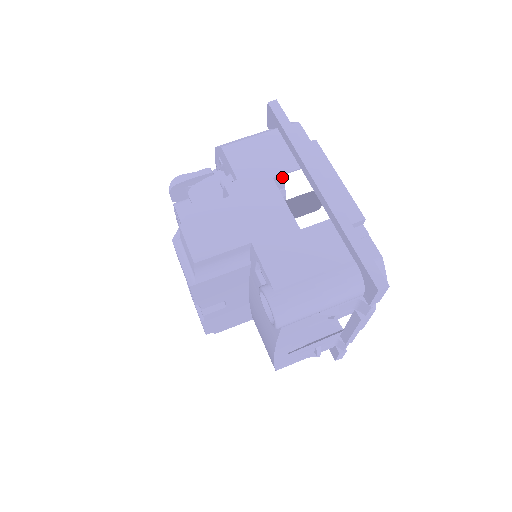
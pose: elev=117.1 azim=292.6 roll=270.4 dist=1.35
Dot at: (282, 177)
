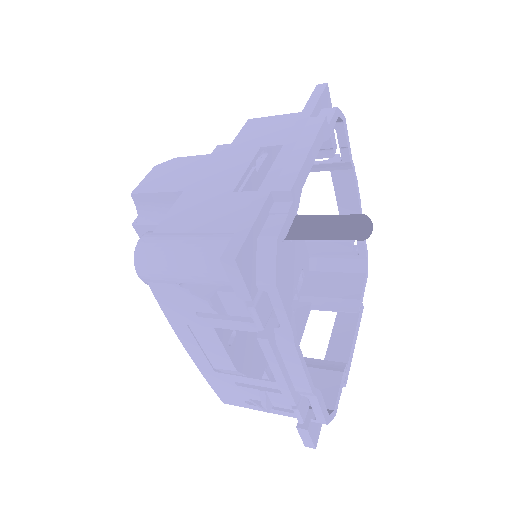
Dot at: (354, 200)
